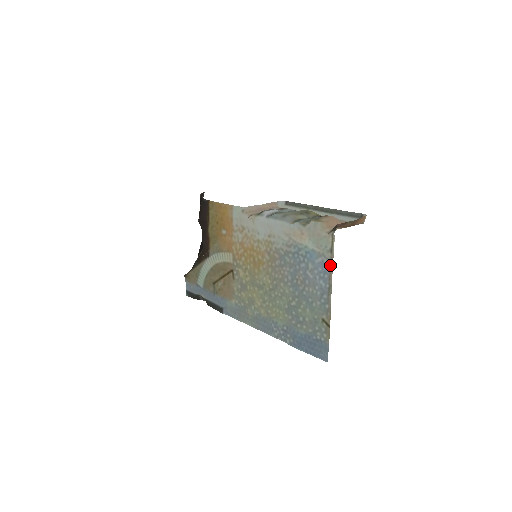
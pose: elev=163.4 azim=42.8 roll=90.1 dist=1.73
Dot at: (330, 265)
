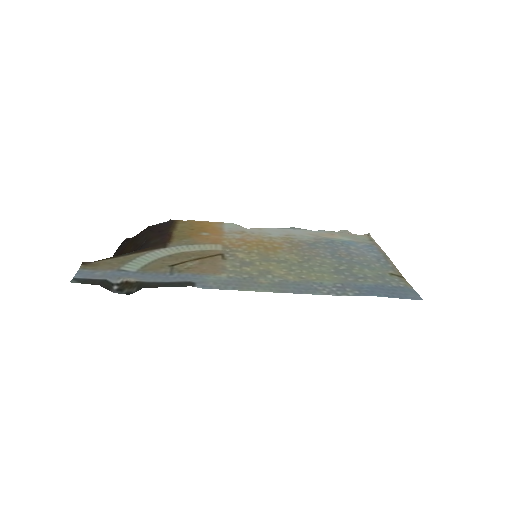
Dot at: (376, 246)
